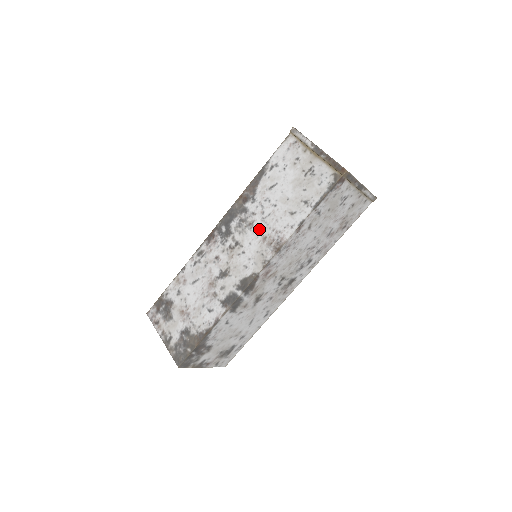
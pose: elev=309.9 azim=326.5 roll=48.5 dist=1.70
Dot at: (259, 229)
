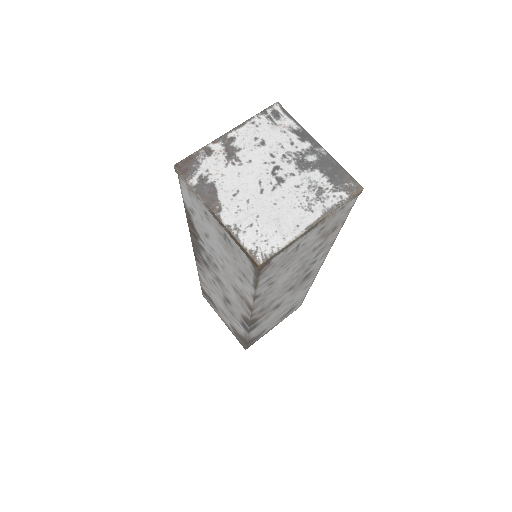
Dot at: (225, 277)
